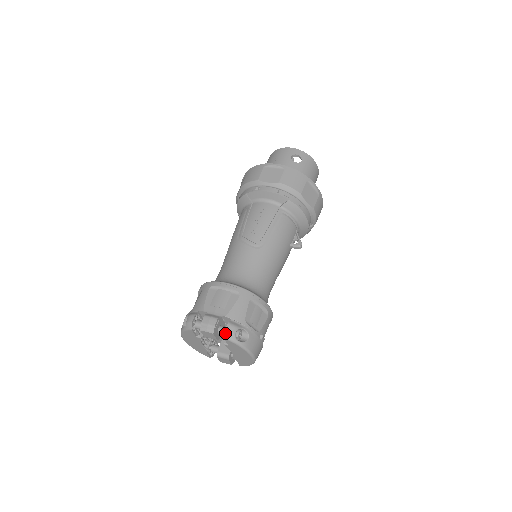
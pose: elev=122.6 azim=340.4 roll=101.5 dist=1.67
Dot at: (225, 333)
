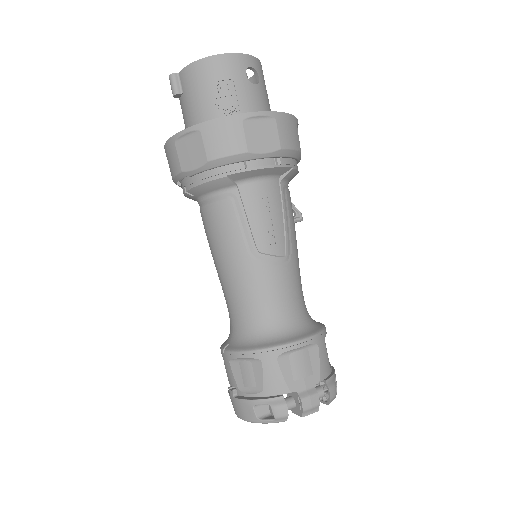
Dot at: (330, 401)
